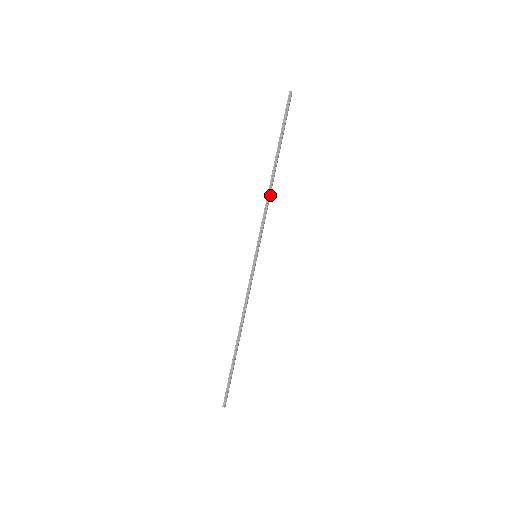
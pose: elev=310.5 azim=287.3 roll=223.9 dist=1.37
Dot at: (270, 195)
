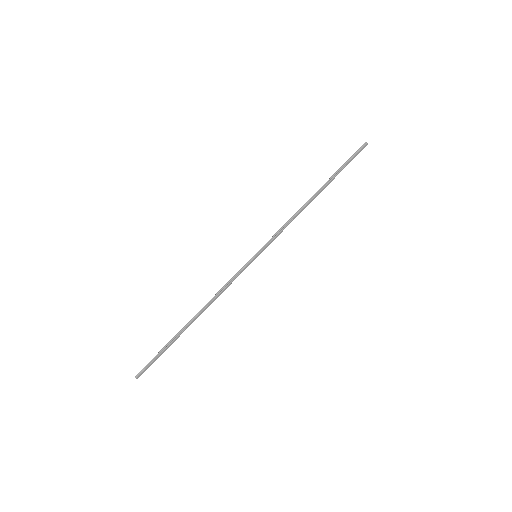
Dot at: occluded
